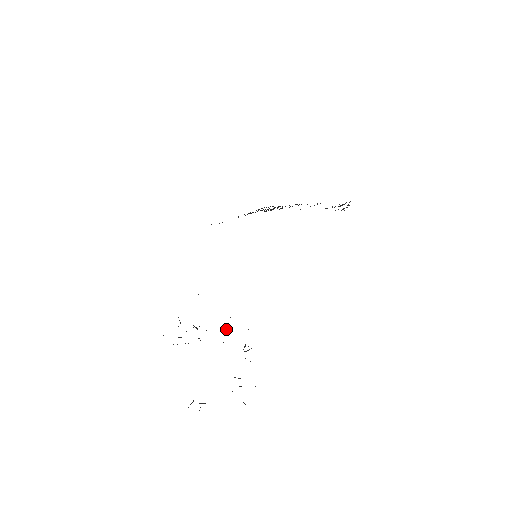
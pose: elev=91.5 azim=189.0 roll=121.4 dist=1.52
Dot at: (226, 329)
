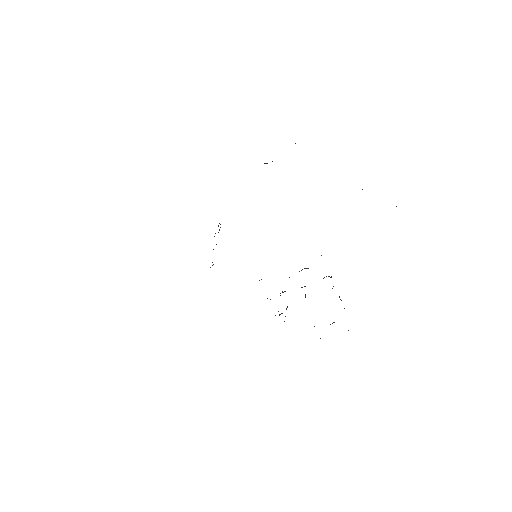
Dot at: (306, 268)
